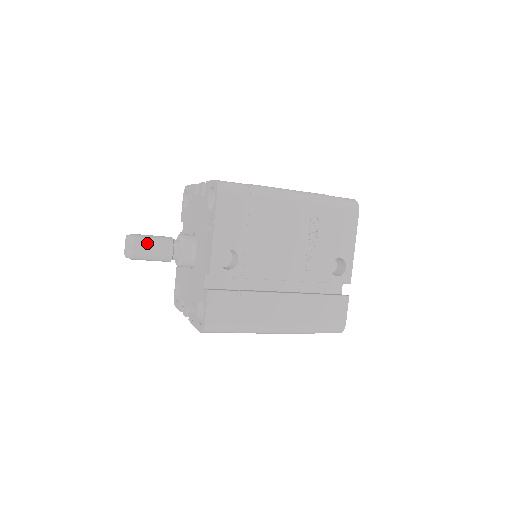
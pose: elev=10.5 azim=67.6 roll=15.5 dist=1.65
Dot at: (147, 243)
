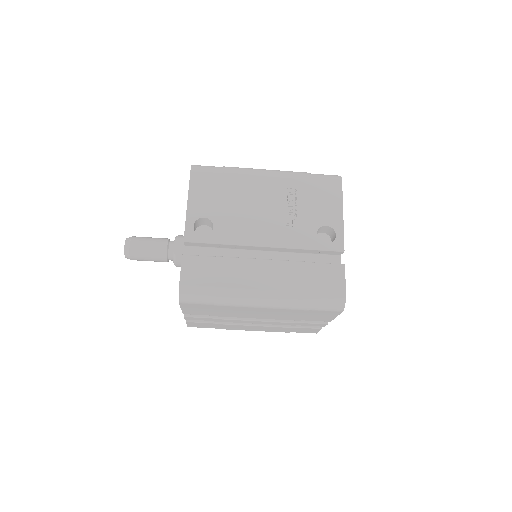
Dot at: (143, 240)
